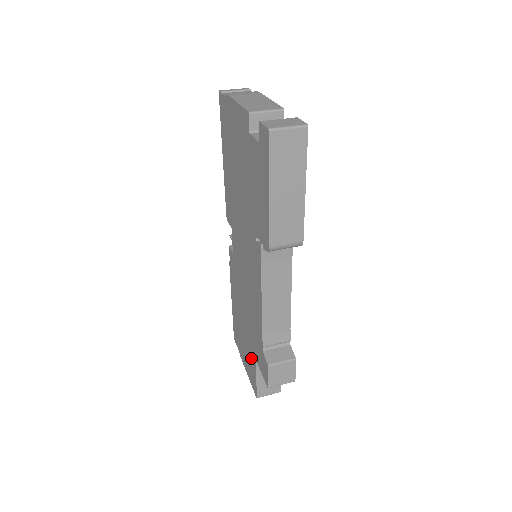
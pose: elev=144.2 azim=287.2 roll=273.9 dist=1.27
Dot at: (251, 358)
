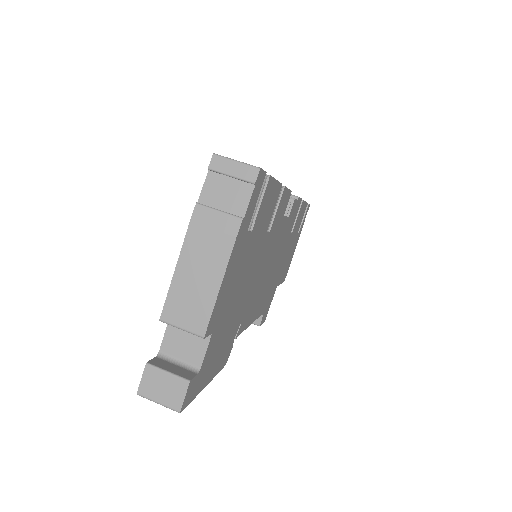
Dot at: occluded
